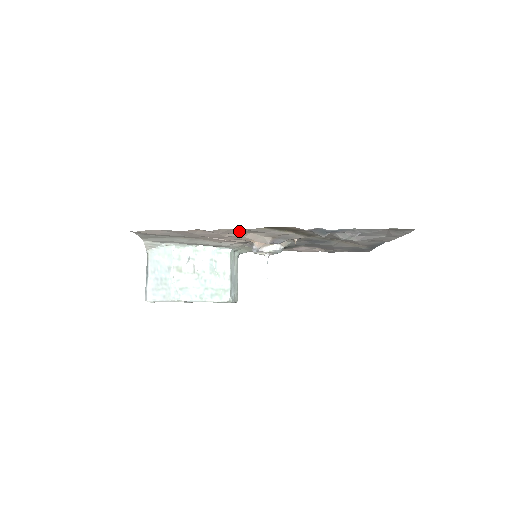
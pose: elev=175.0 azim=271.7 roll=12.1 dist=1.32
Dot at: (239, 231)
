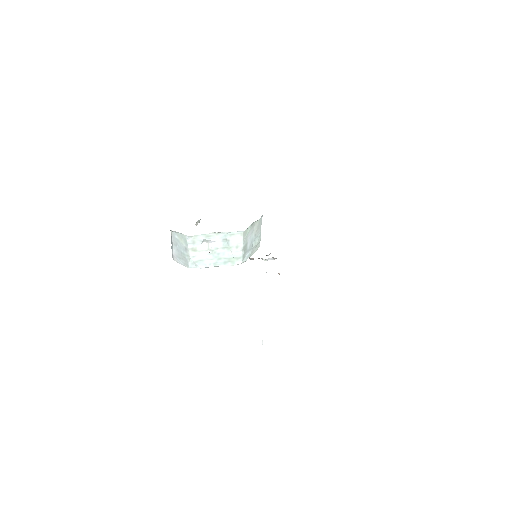
Dot at: occluded
